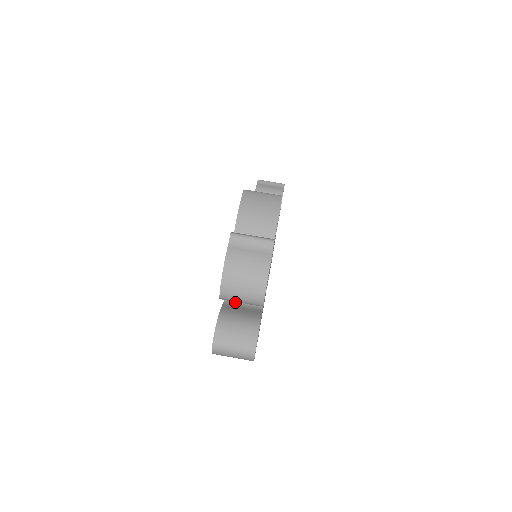
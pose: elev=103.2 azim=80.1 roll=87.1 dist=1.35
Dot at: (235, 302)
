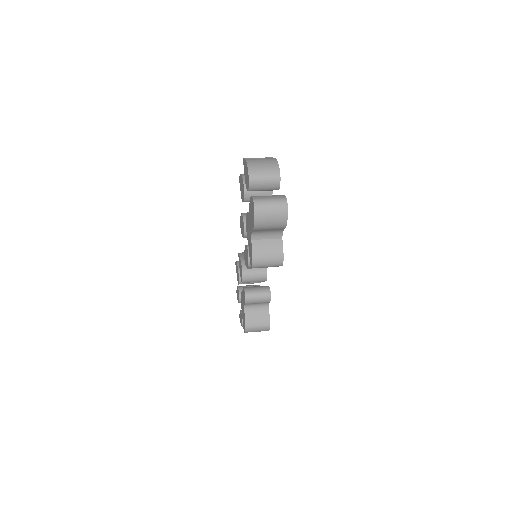
Dot at: occluded
